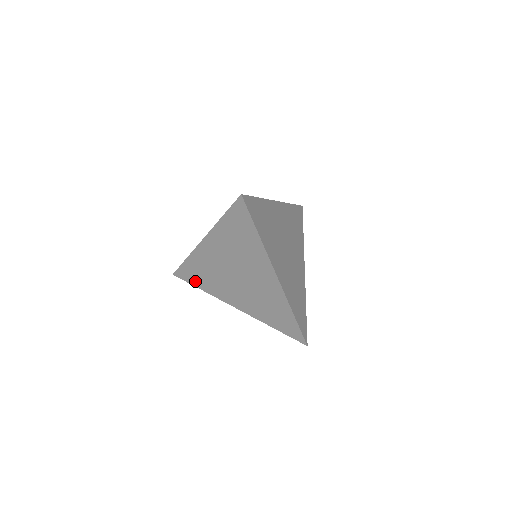
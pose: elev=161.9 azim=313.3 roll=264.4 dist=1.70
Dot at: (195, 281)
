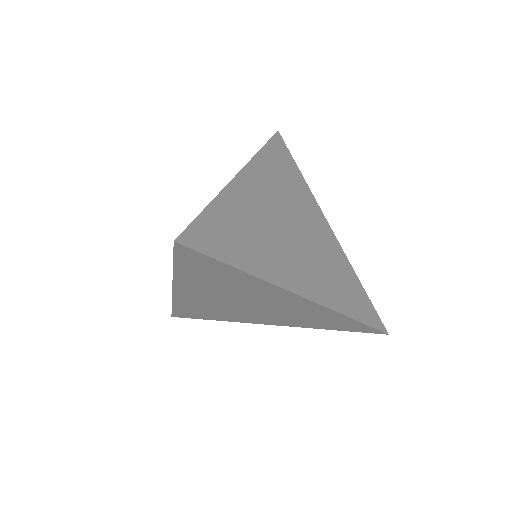
Dot at: (201, 316)
